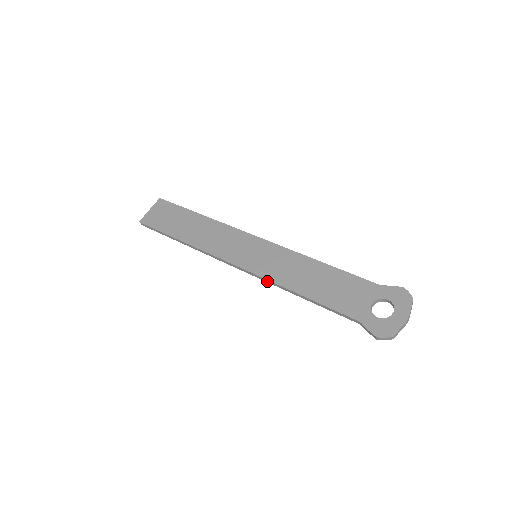
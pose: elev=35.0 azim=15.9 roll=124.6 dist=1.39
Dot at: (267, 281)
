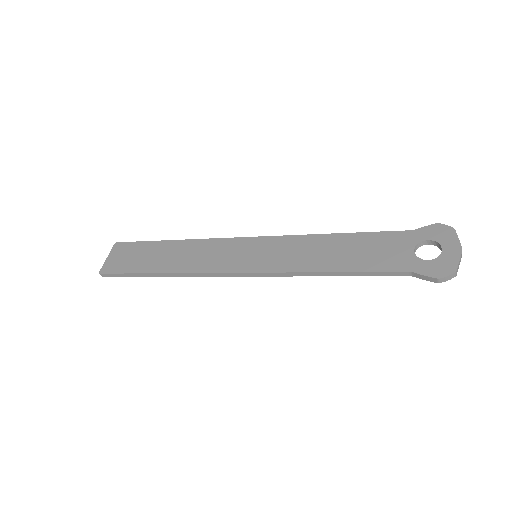
Dot at: (281, 275)
